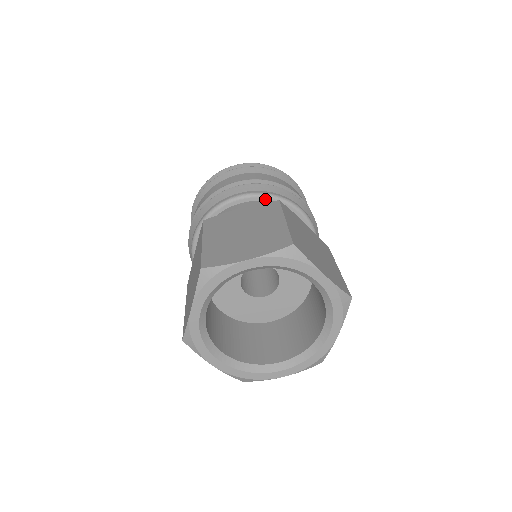
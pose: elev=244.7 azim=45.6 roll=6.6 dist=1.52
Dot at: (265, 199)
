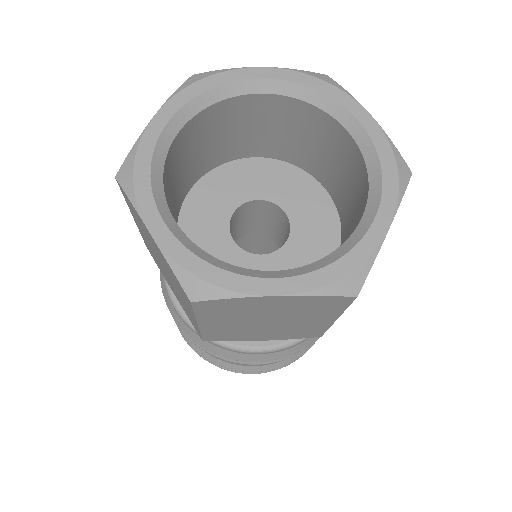
Dot at: occluded
